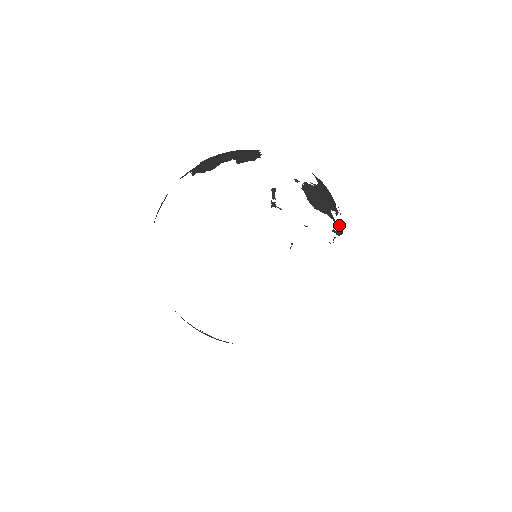
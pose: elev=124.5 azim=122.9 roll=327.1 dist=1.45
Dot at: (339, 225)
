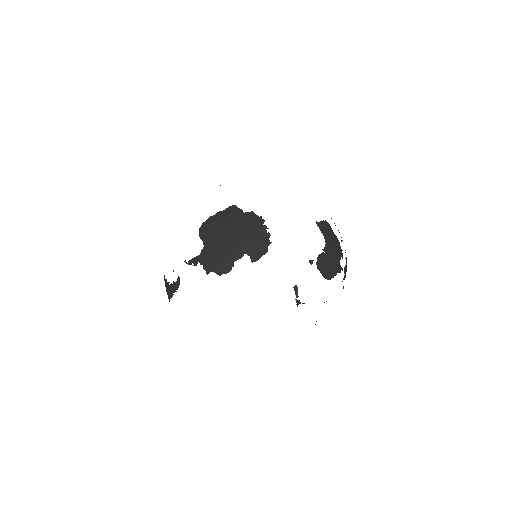
Dot at: (345, 265)
